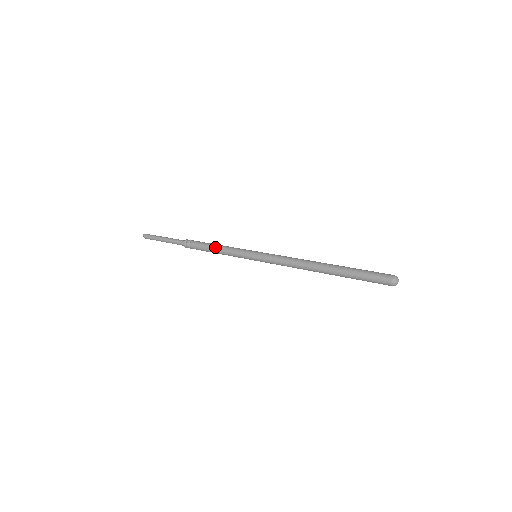
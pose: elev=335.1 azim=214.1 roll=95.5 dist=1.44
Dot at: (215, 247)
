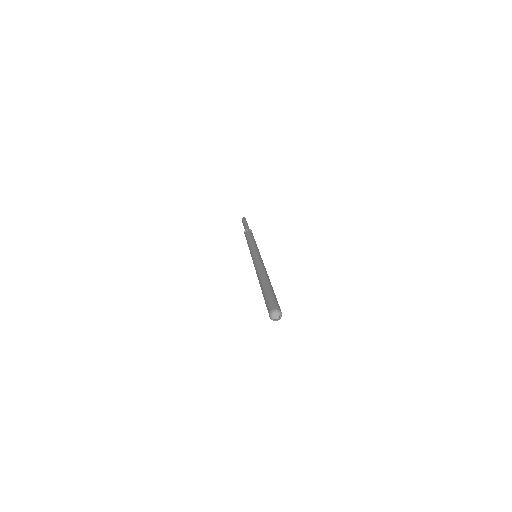
Dot at: (249, 239)
